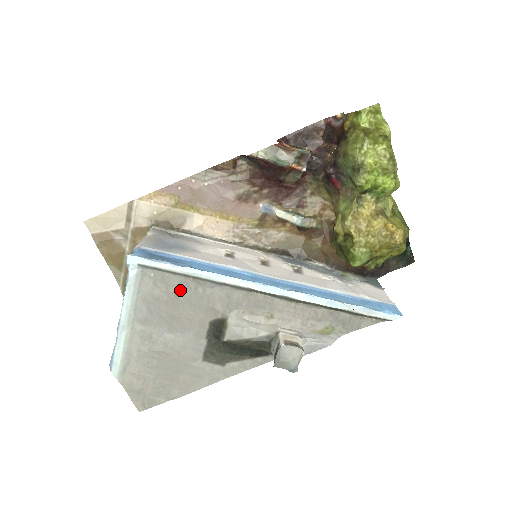
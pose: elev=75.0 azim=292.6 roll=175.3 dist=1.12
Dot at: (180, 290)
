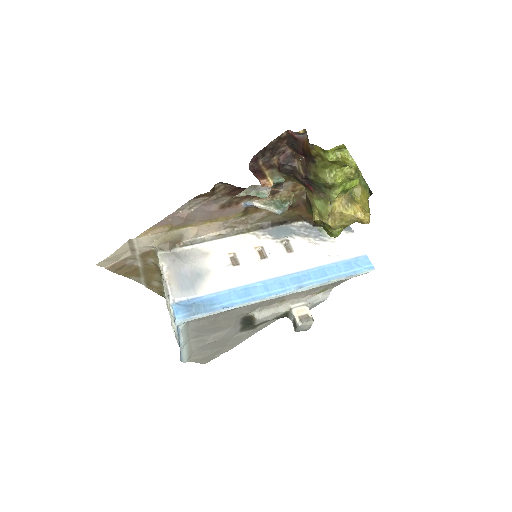
Dot at: (217, 317)
